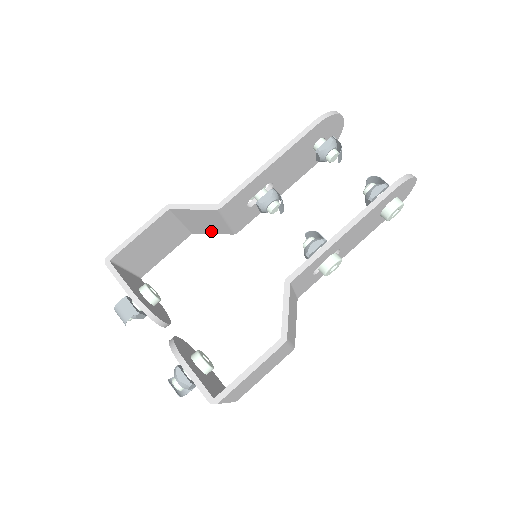
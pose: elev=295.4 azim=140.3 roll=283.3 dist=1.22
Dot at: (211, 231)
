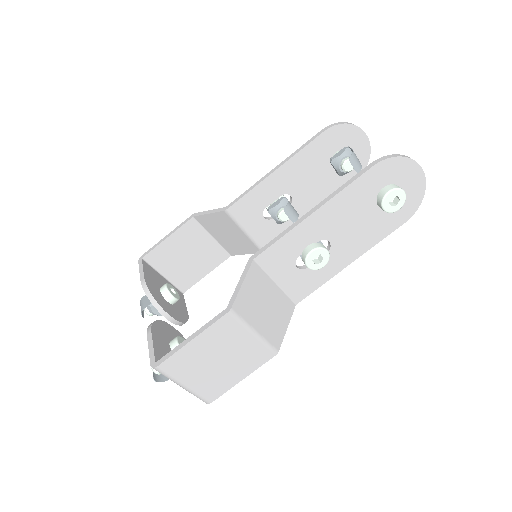
Dot at: (242, 249)
